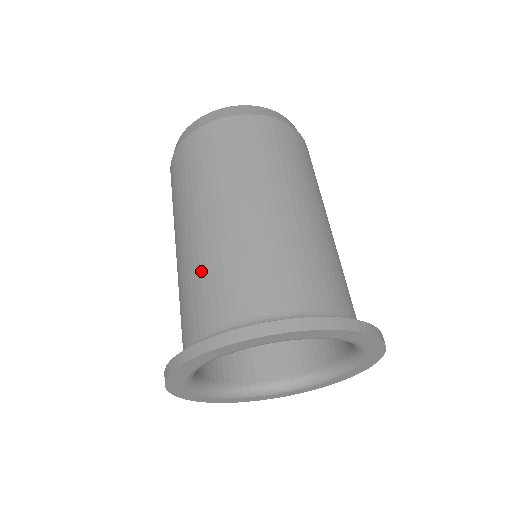
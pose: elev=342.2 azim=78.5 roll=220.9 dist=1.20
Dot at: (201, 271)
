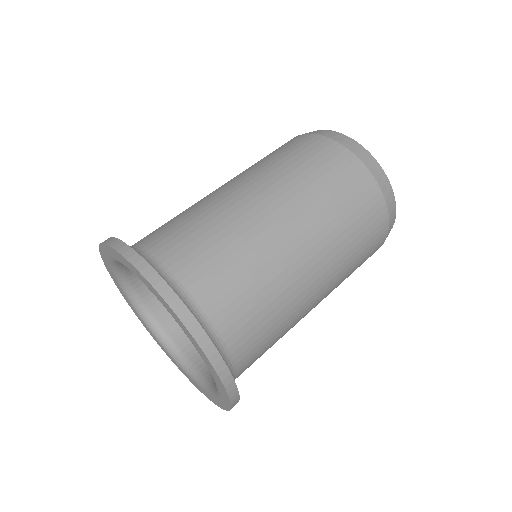
Dot at: occluded
